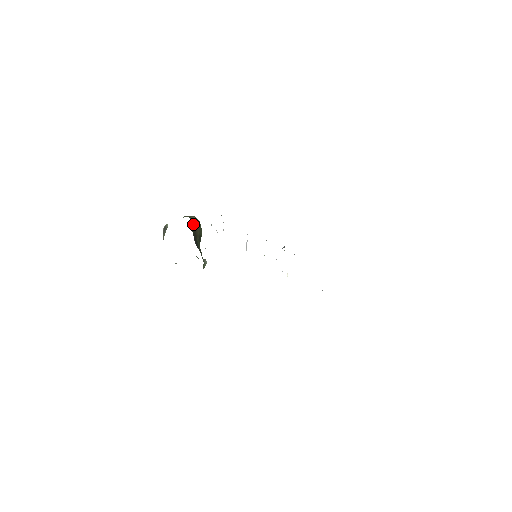
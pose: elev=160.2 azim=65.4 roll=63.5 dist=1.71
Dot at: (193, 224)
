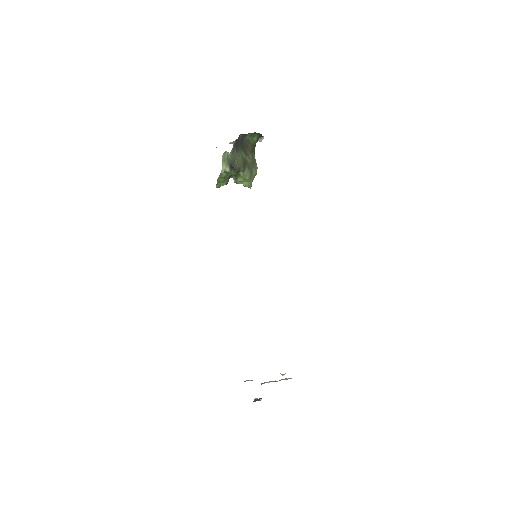
Dot at: (252, 145)
